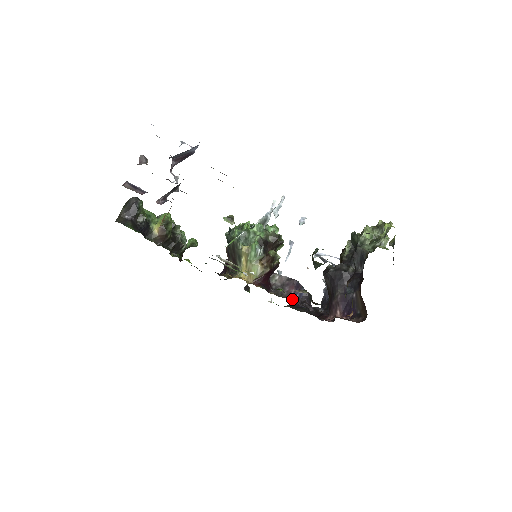
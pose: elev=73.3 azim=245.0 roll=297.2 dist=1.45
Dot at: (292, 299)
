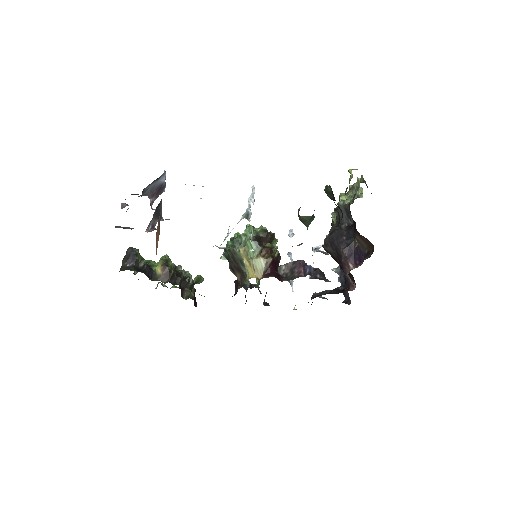
Dot at: (304, 276)
